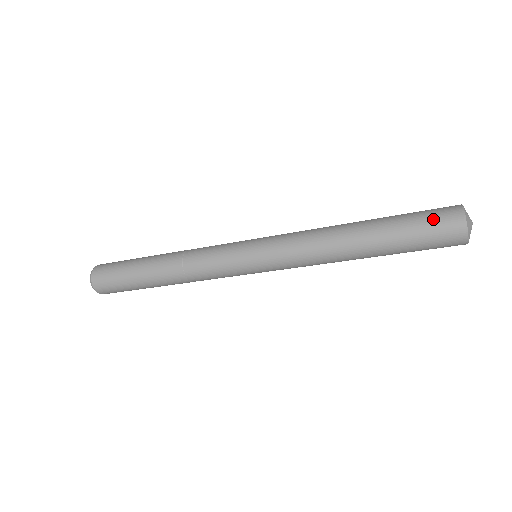
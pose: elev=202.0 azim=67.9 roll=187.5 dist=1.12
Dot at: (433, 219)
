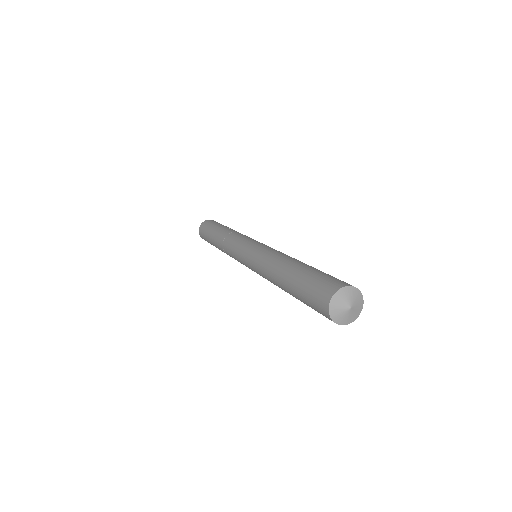
Dot at: (316, 289)
